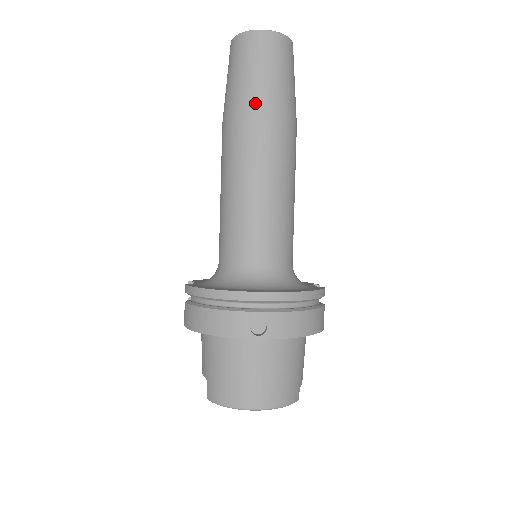
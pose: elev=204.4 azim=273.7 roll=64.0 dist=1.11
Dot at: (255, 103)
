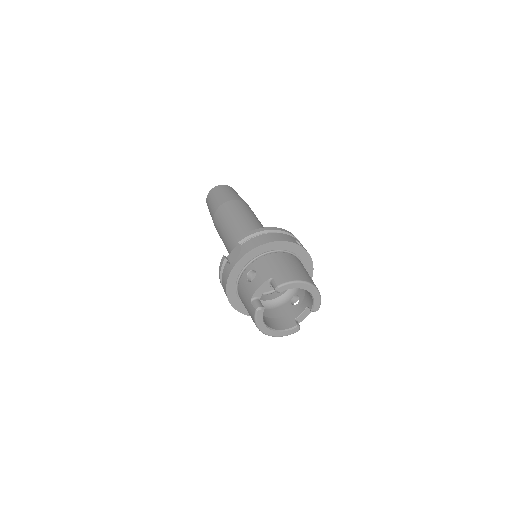
Dot at: (241, 199)
